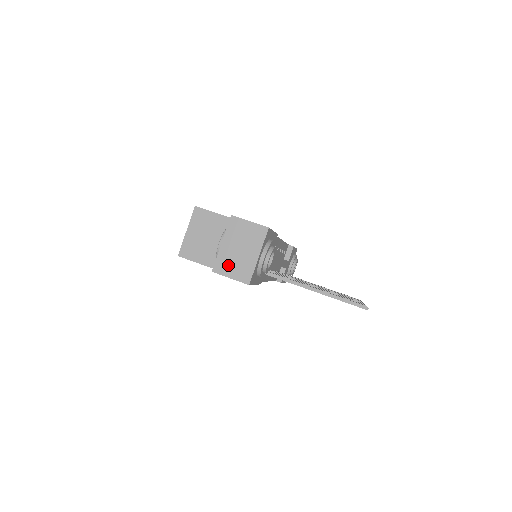
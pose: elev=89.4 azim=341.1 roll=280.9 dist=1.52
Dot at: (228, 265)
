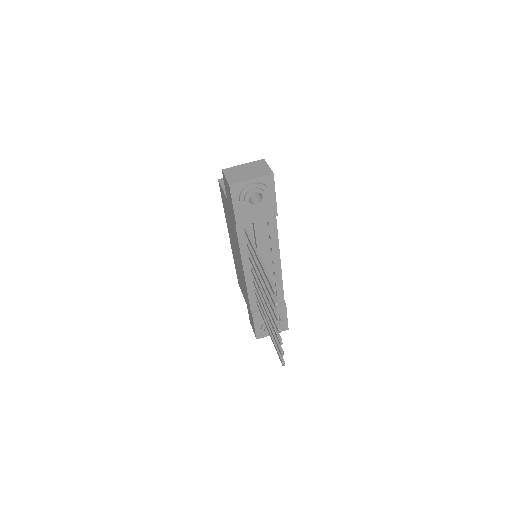
Dot at: (233, 172)
